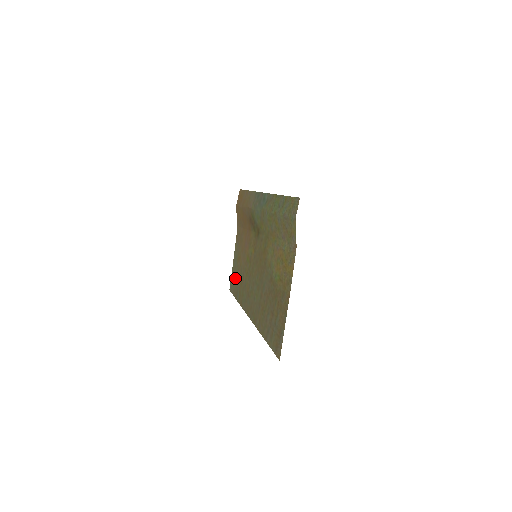
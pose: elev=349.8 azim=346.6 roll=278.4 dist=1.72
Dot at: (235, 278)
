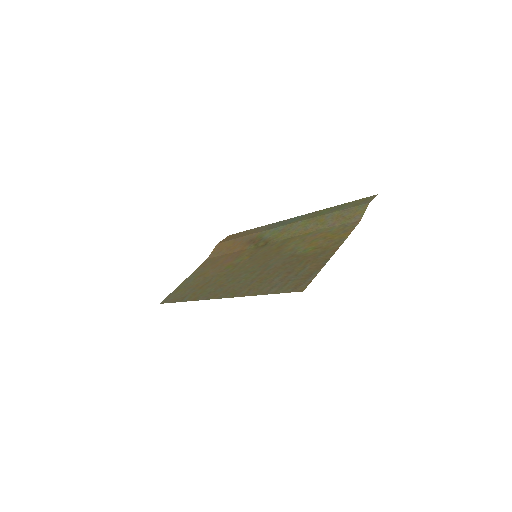
Dot at: (184, 289)
